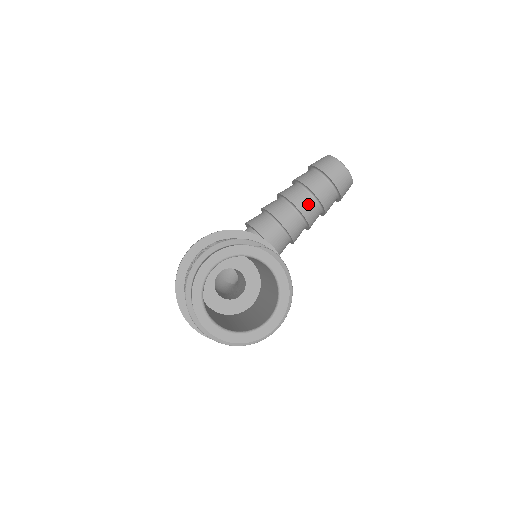
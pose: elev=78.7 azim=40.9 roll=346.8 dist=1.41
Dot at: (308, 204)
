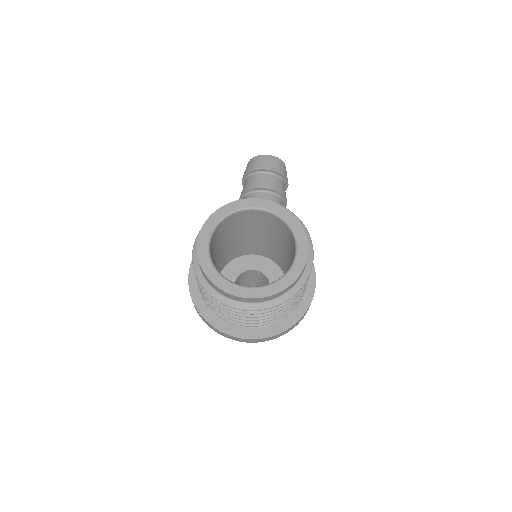
Dot at: occluded
